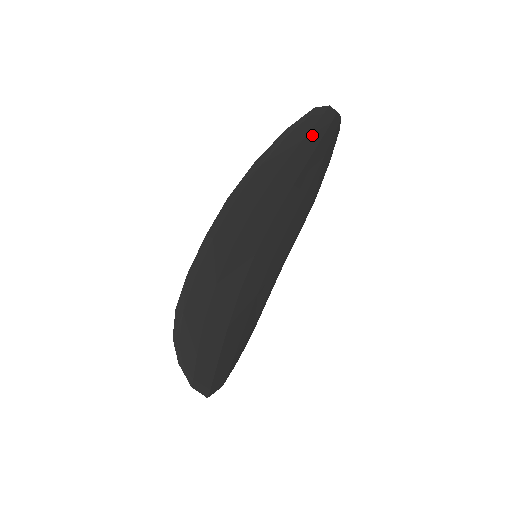
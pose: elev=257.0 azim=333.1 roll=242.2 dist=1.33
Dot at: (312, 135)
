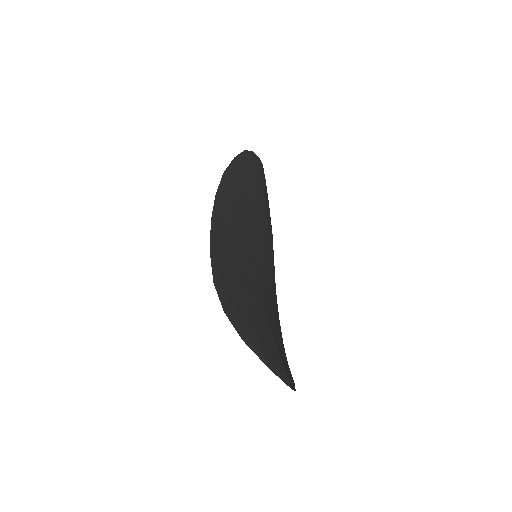
Dot at: (252, 167)
